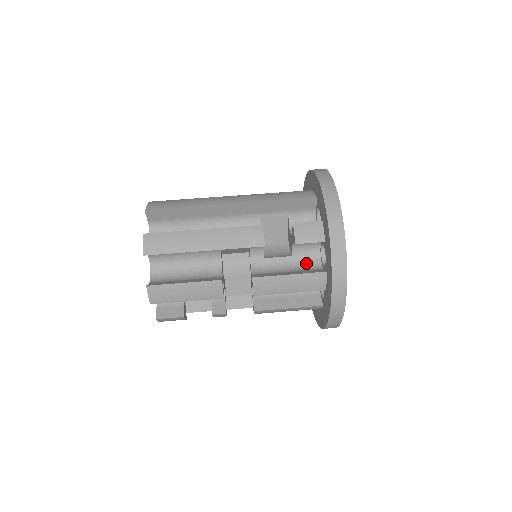
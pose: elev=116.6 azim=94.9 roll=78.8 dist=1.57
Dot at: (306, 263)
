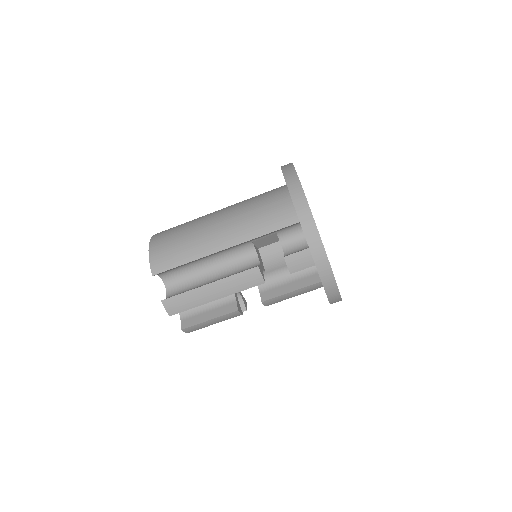
Dot at: occluded
